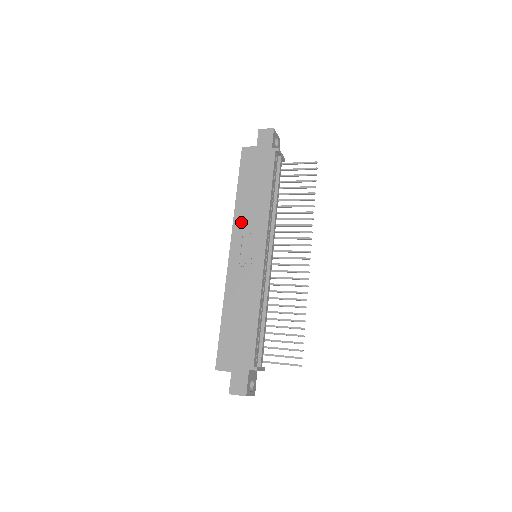
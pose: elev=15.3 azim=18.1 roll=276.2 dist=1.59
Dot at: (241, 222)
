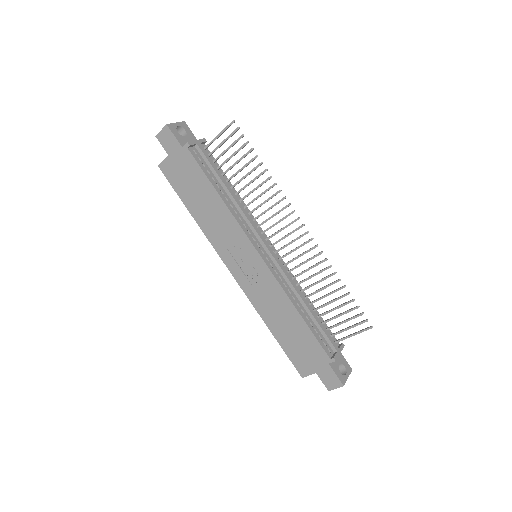
Dot at: (217, 240)
